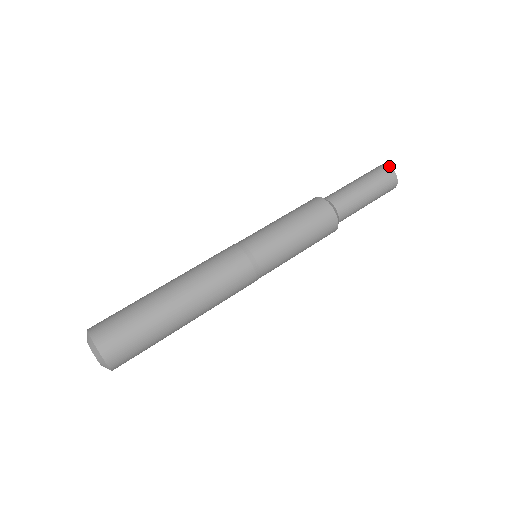
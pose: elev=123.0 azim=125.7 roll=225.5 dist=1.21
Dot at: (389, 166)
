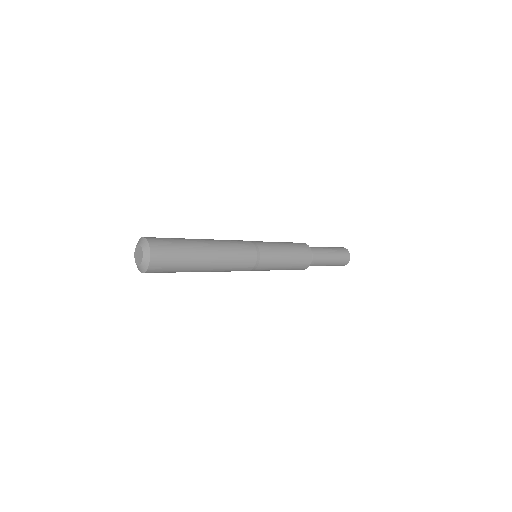
Dot at: (343, 247)
